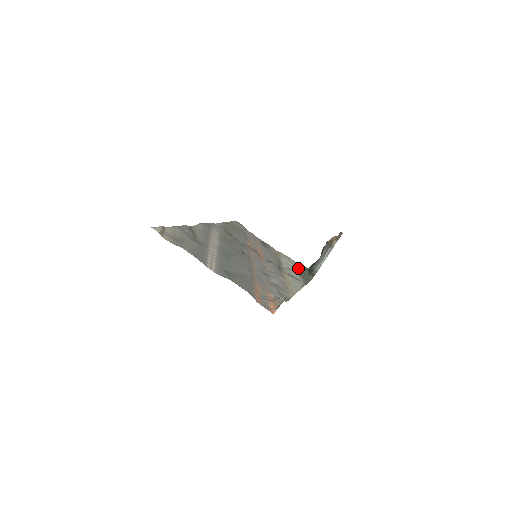
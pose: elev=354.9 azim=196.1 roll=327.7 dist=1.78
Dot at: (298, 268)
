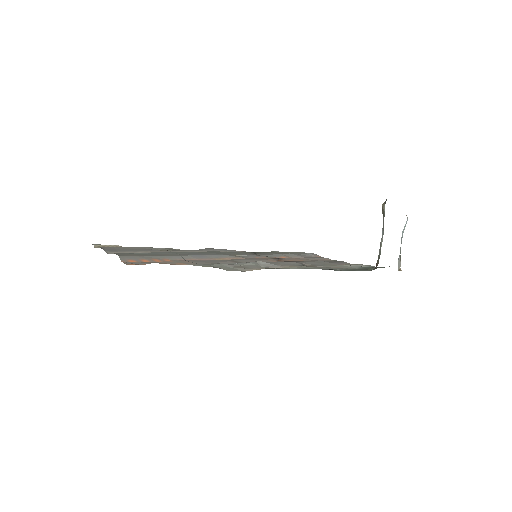
Dot at: (361, 267)
